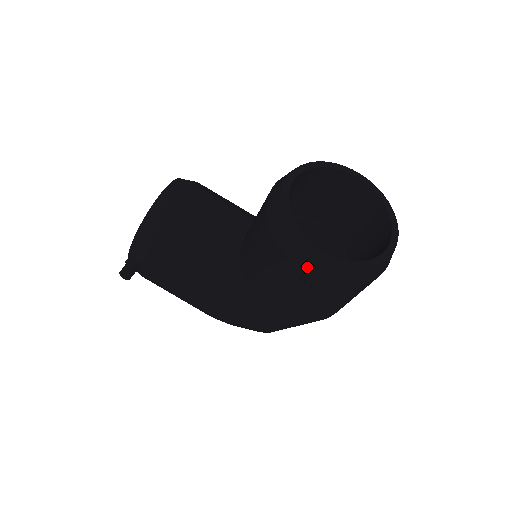
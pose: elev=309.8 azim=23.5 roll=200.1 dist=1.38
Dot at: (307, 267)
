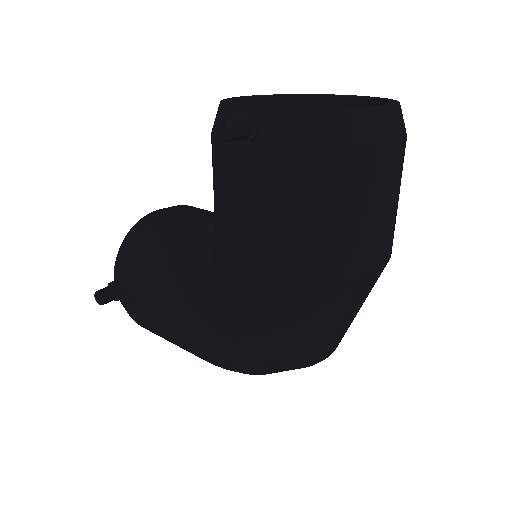
Dot at: occluded
